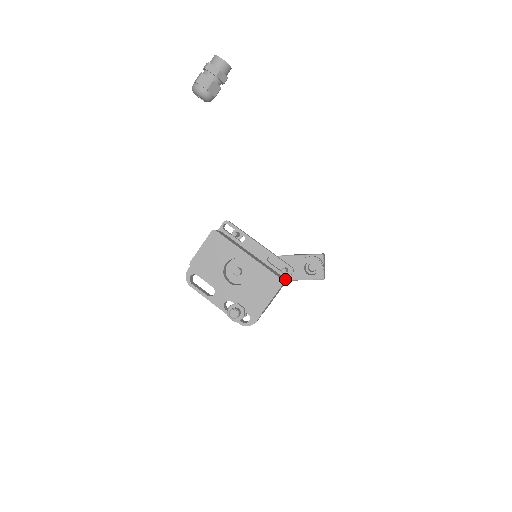
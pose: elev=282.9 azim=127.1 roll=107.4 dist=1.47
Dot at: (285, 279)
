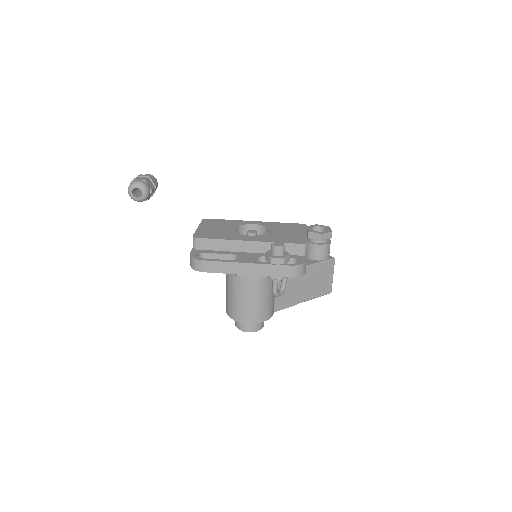
Dot at: occluded
